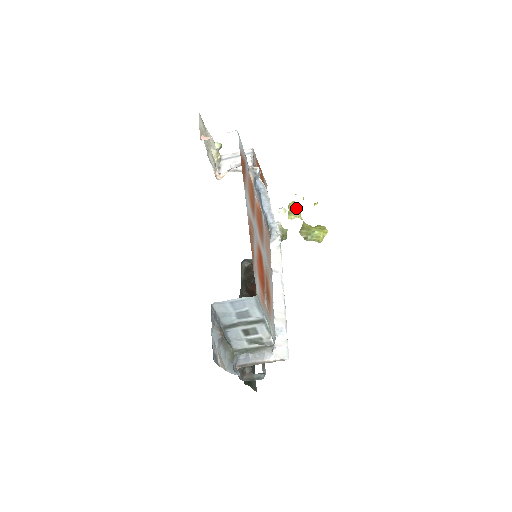
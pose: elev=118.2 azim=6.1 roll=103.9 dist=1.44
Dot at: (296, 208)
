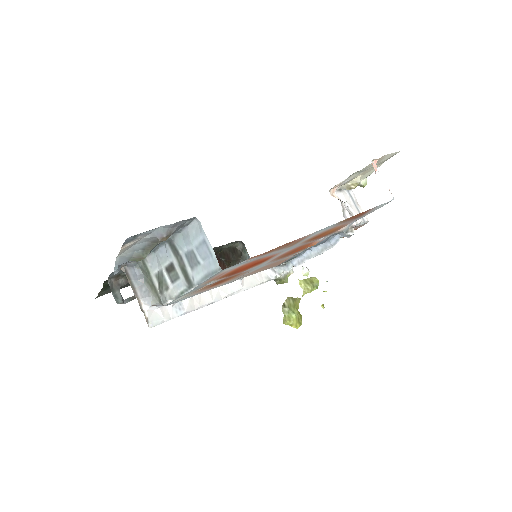
Dot at: (313, 286)
